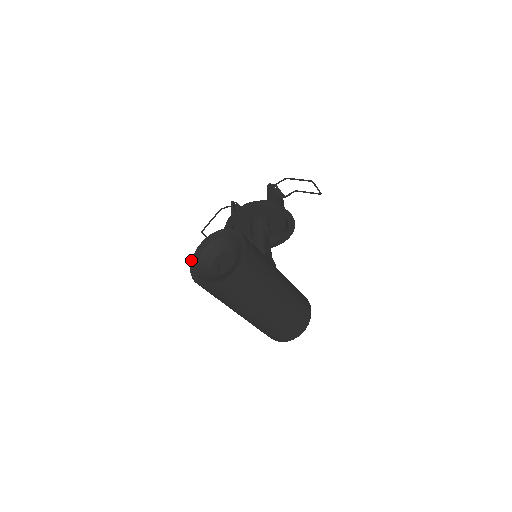
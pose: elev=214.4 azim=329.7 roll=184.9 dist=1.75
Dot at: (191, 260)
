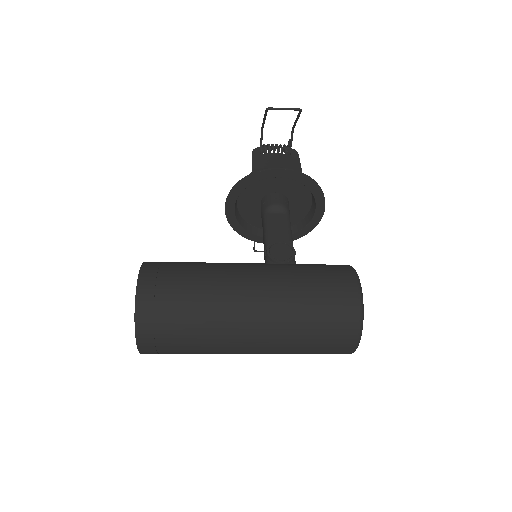
Dot at: occluded
